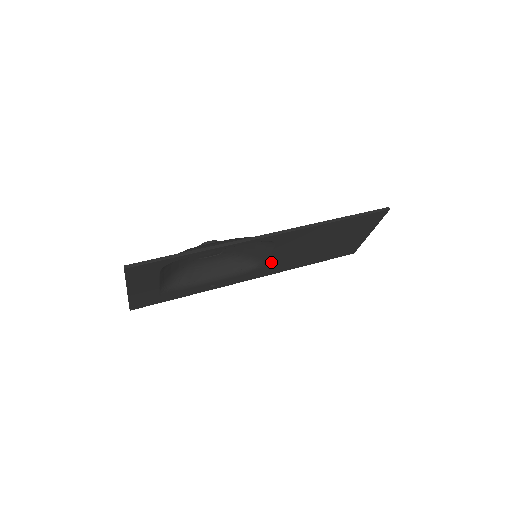
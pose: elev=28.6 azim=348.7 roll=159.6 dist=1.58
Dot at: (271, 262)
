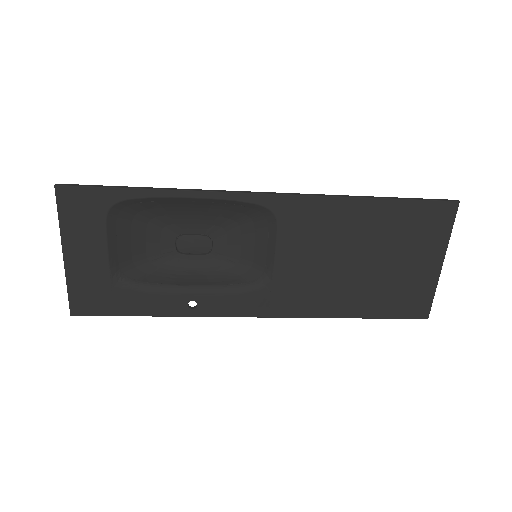
Dot at: (281, 277)
